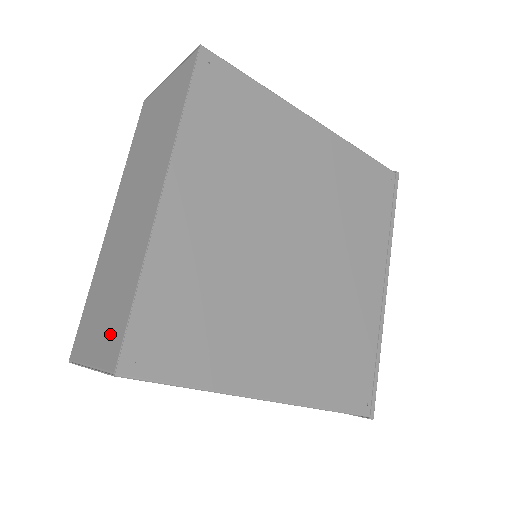
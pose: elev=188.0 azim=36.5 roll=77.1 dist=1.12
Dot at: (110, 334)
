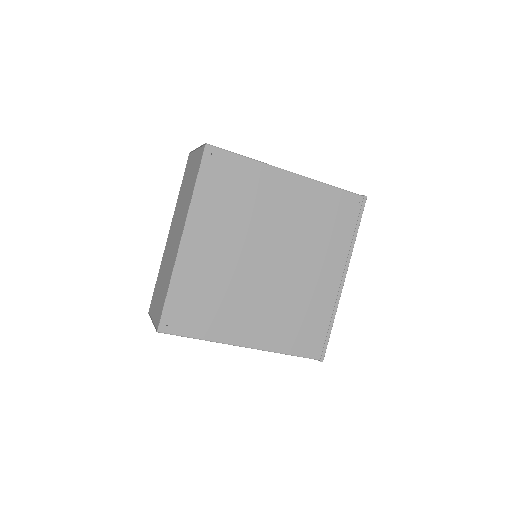
Dot at: (159, 309)
